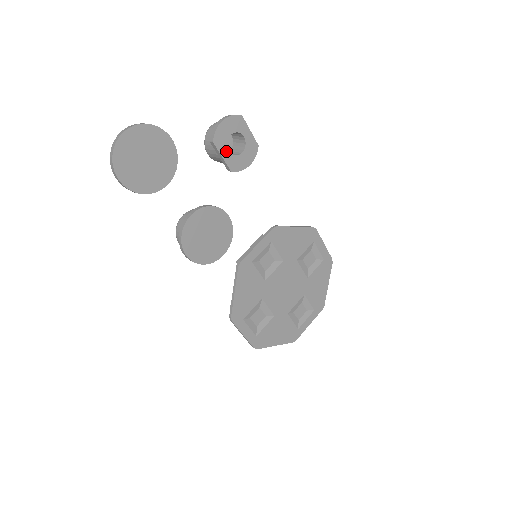
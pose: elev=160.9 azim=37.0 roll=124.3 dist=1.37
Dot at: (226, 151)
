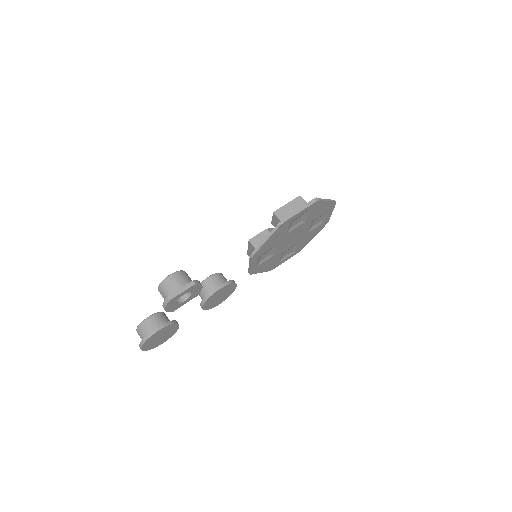
Dot at: (184, 302)
